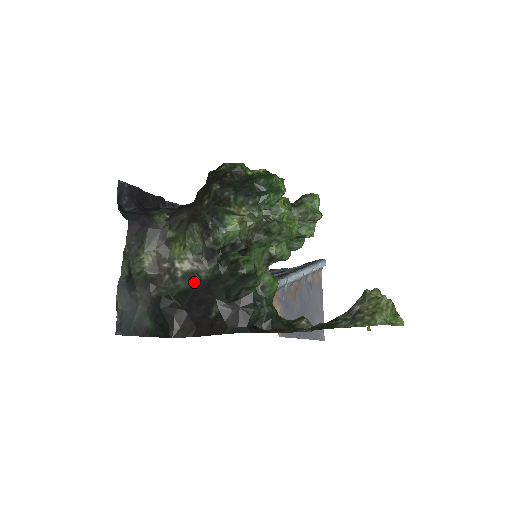
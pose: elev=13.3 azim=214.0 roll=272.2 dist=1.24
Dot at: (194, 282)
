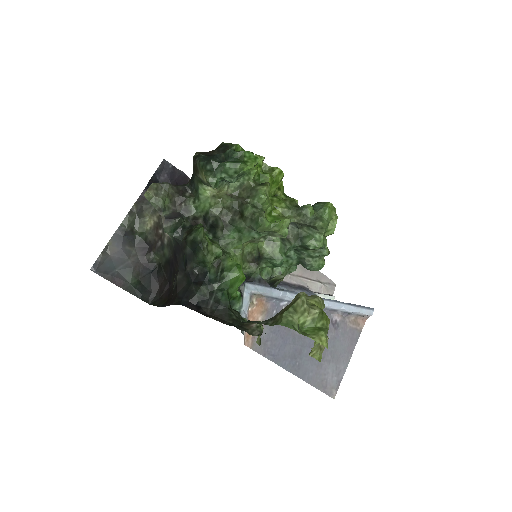
Dot at: (171, 250)
